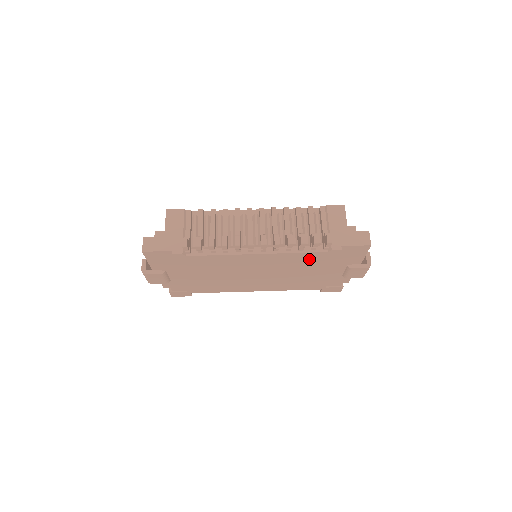
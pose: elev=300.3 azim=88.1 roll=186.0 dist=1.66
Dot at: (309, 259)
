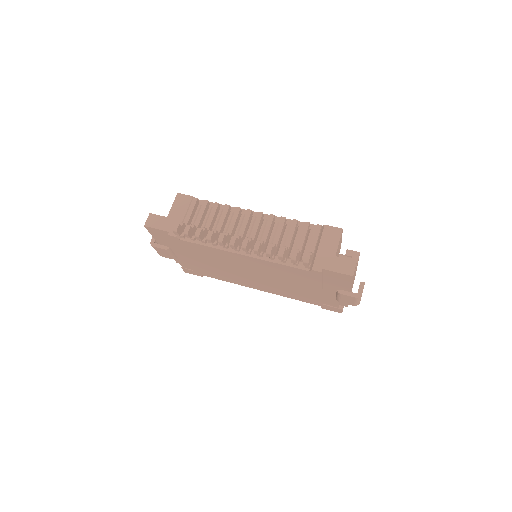
Dot at: (293, 273)
